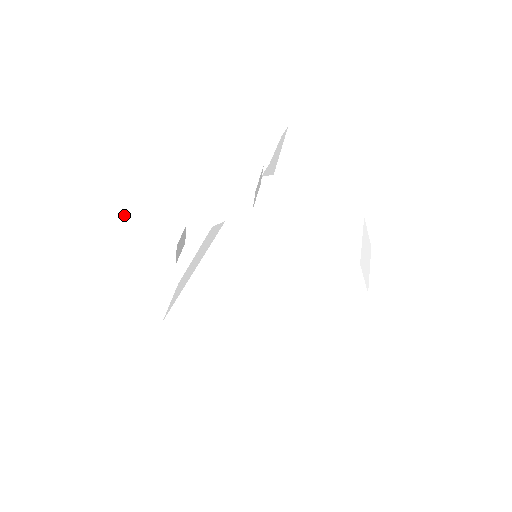
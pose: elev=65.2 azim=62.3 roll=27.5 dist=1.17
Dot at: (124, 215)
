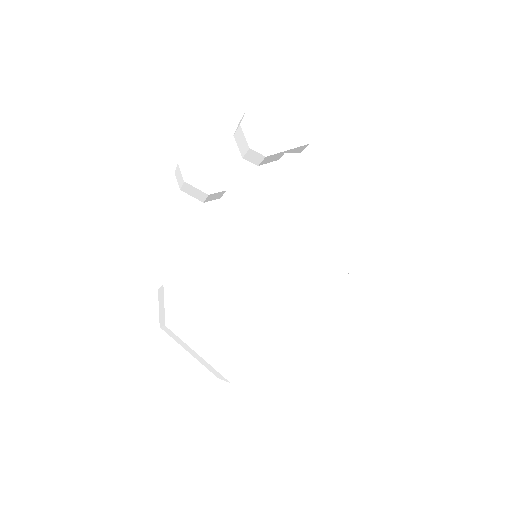
Dot at: occluded
